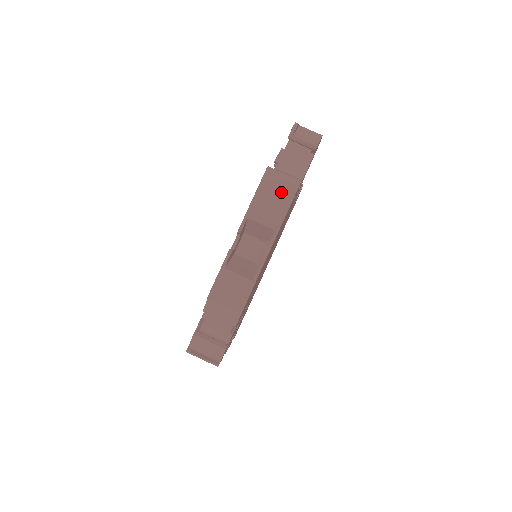
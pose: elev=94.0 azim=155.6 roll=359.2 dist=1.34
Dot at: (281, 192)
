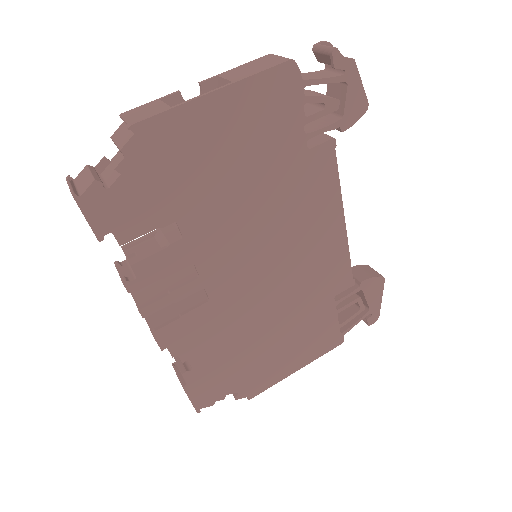
Dot at: (267, 64)
